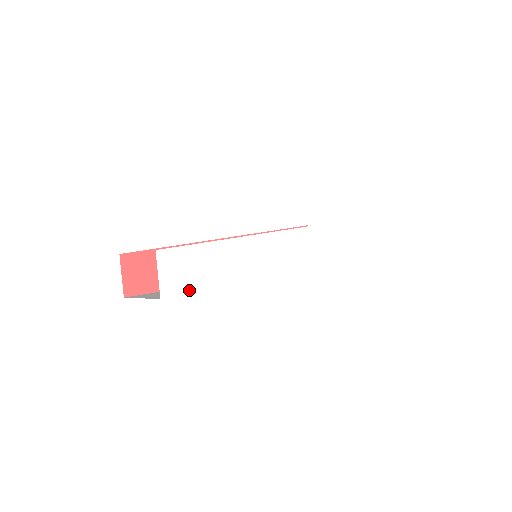
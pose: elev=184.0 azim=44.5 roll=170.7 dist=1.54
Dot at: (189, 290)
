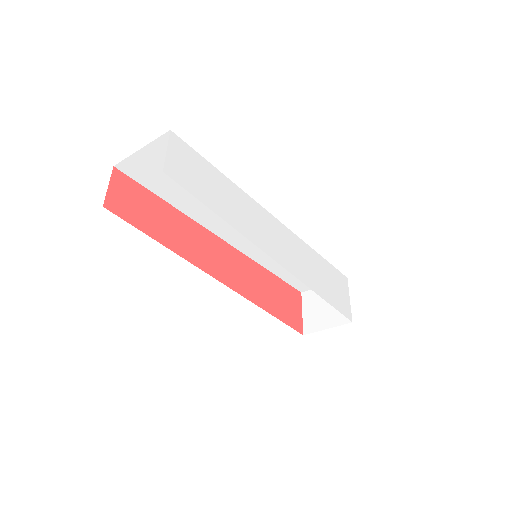
Dot at: (194, 193)
